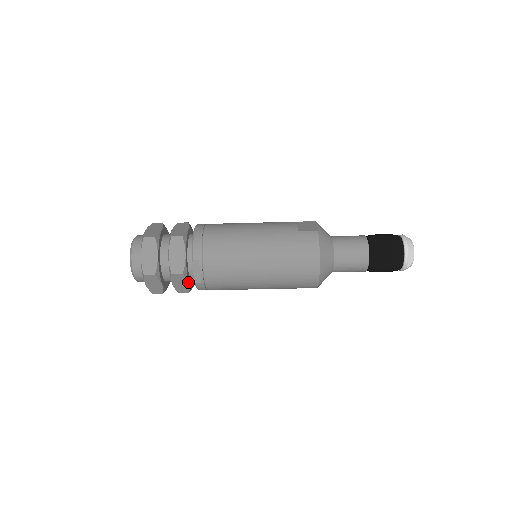
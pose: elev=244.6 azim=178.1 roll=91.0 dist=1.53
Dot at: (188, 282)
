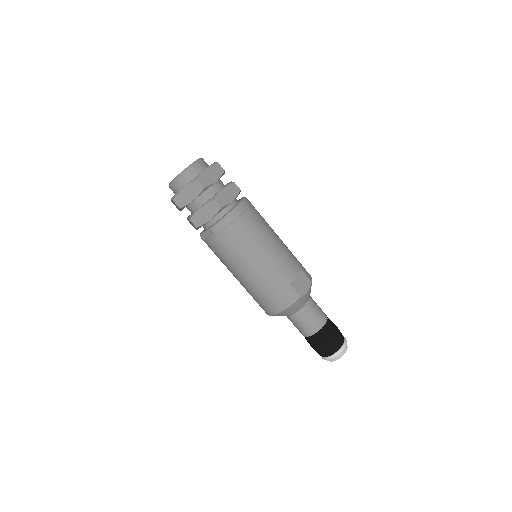
Dot at: (197, 229)
